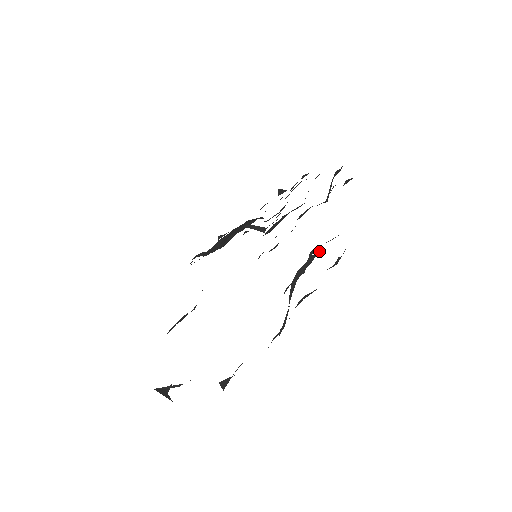
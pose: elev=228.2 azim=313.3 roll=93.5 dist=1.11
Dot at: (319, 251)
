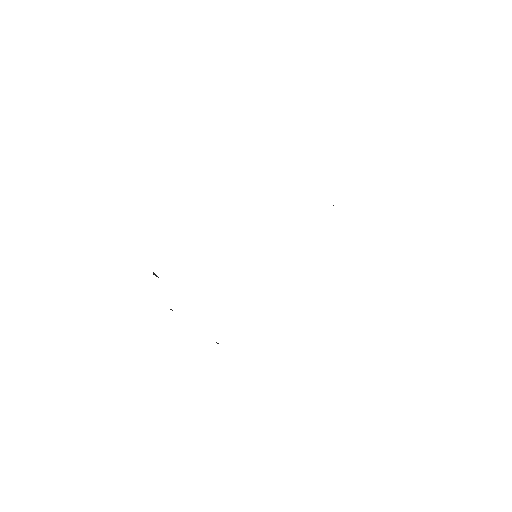
Dot at: occluded
